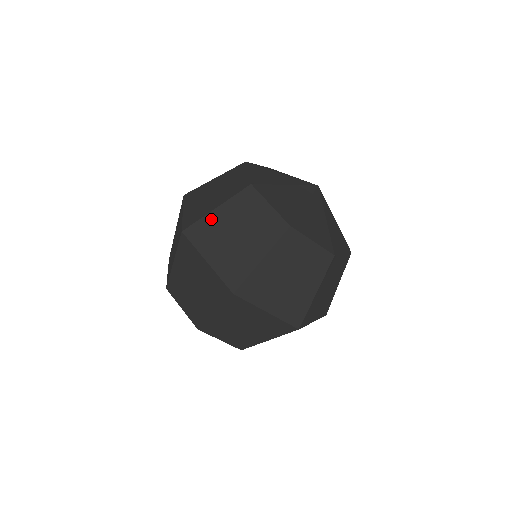
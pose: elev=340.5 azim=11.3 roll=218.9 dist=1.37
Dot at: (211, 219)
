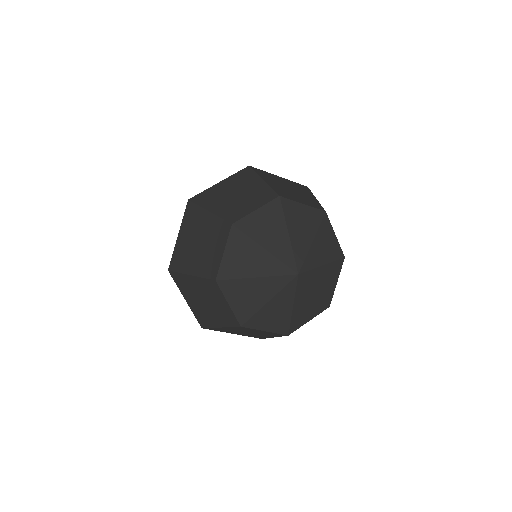
Dot at: (201, 214)
